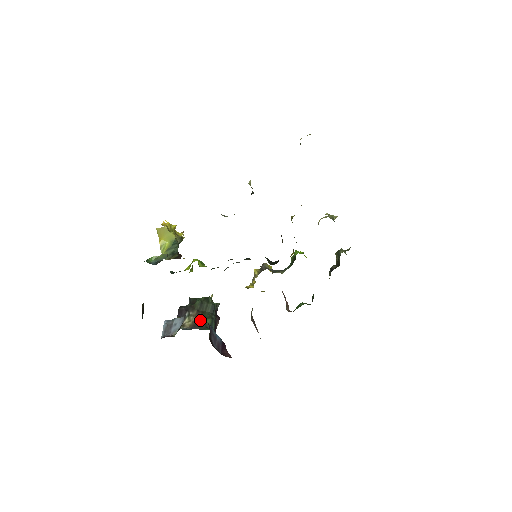
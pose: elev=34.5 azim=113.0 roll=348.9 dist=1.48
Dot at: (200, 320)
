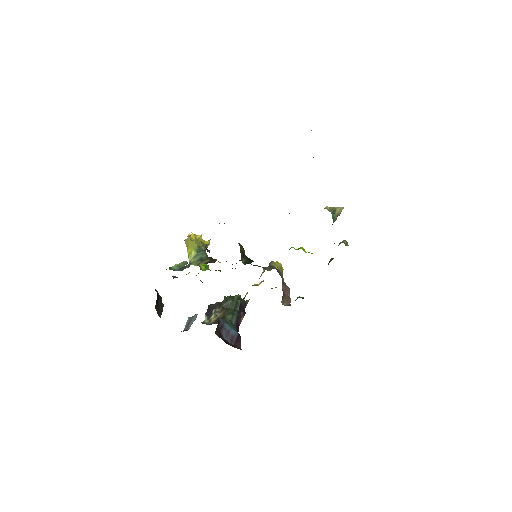
Dot at: (223, 316)
